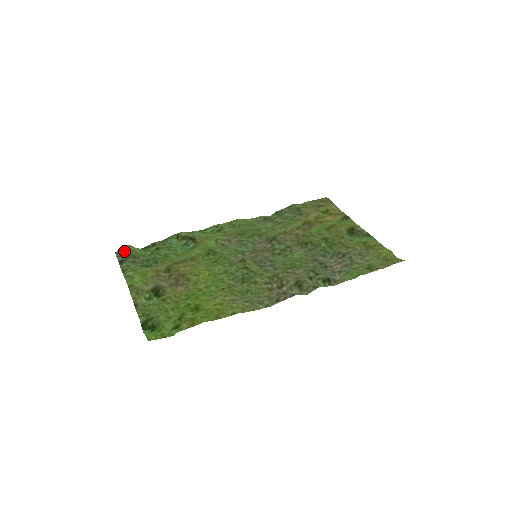
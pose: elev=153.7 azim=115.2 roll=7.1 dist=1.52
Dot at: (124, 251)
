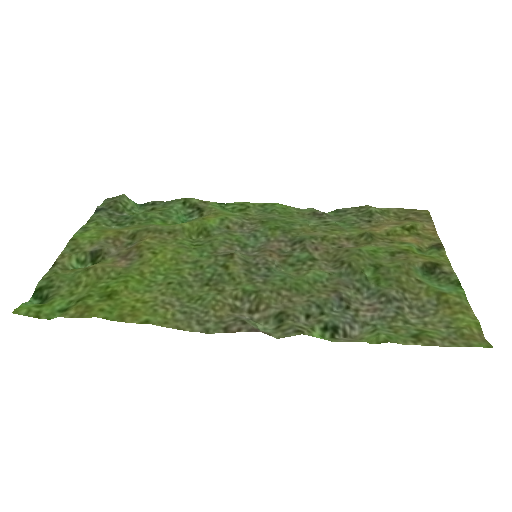
Dot at: (112, 199)
